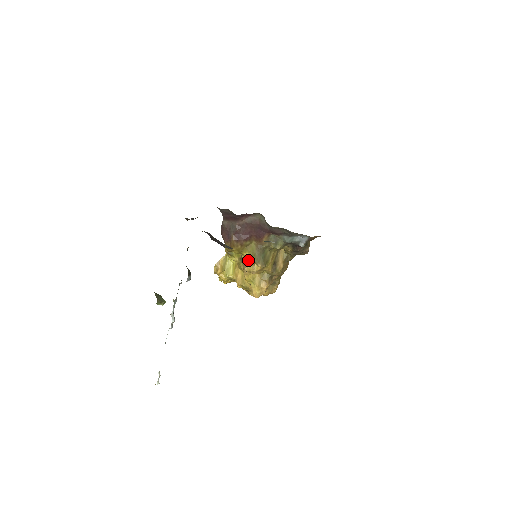
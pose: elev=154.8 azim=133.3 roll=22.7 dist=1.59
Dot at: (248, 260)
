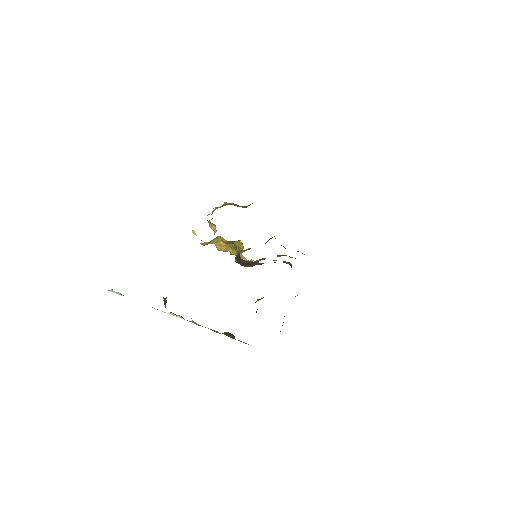
Dot at: occluded
